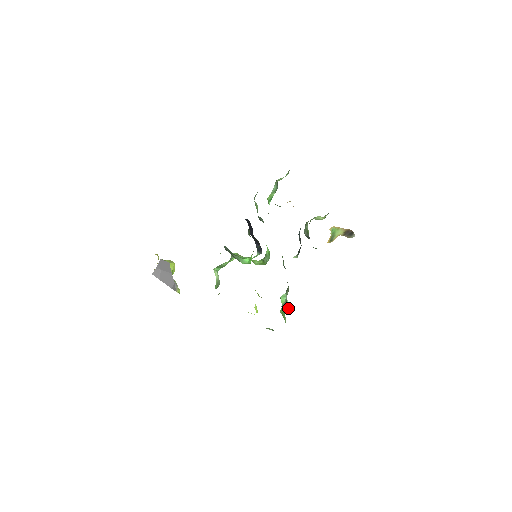
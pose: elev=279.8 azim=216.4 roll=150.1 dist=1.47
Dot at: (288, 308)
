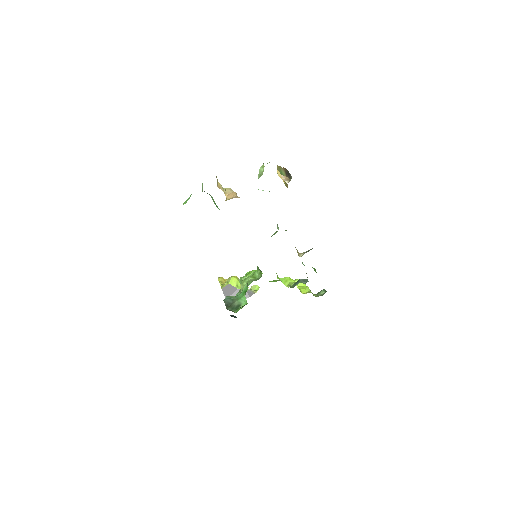
Dot at: (315, 269)
